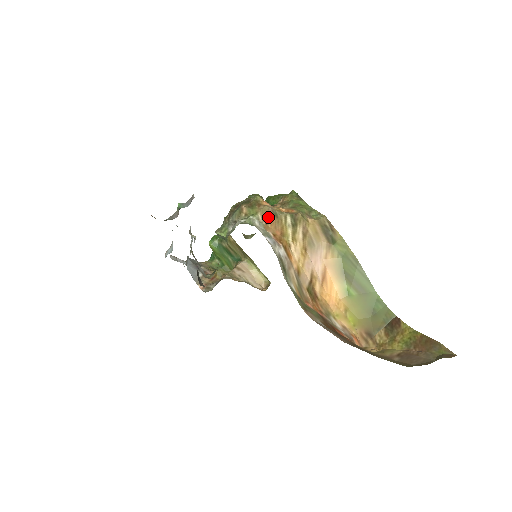
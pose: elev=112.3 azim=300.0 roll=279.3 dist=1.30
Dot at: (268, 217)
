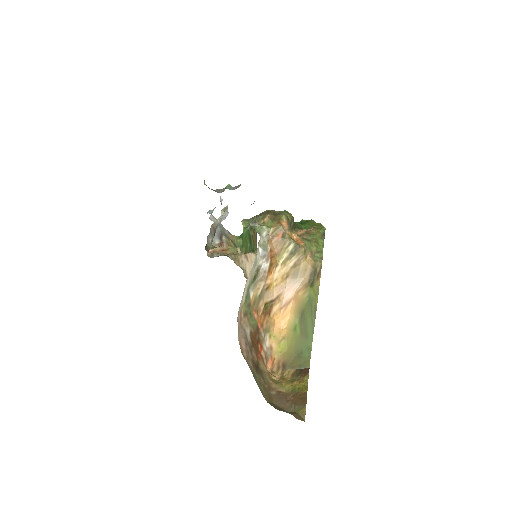
Dot at: (277, 235)
